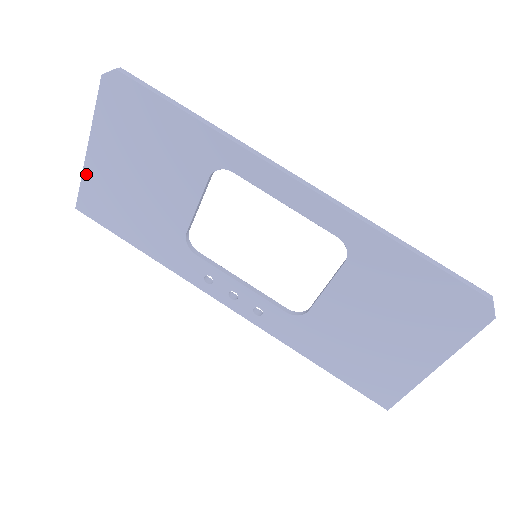
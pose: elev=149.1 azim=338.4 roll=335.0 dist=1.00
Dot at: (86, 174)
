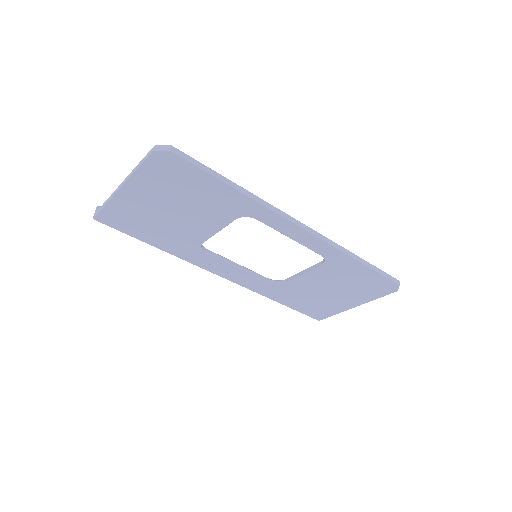
Dot at: (113, 202)
